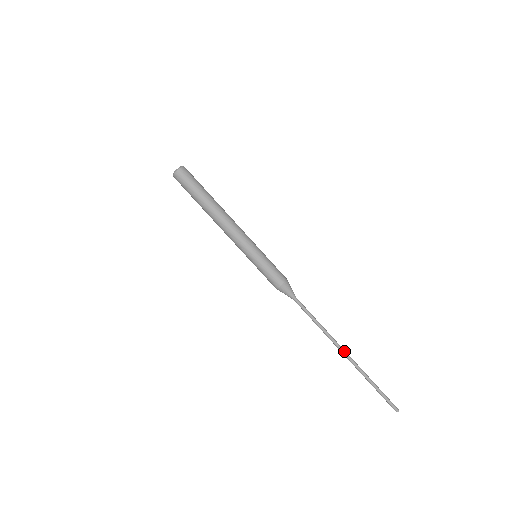
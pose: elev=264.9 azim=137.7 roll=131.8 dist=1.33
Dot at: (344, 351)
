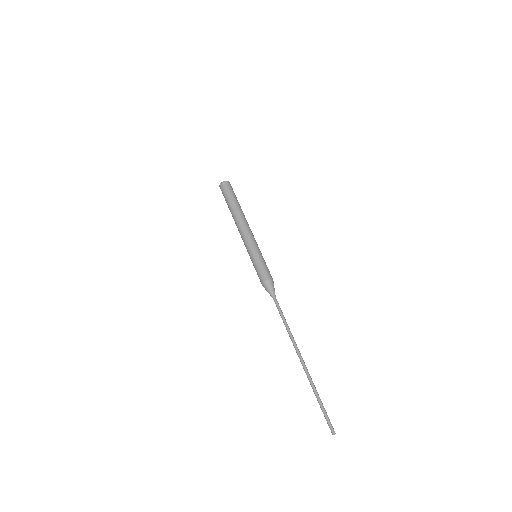
Dot at: occluded
